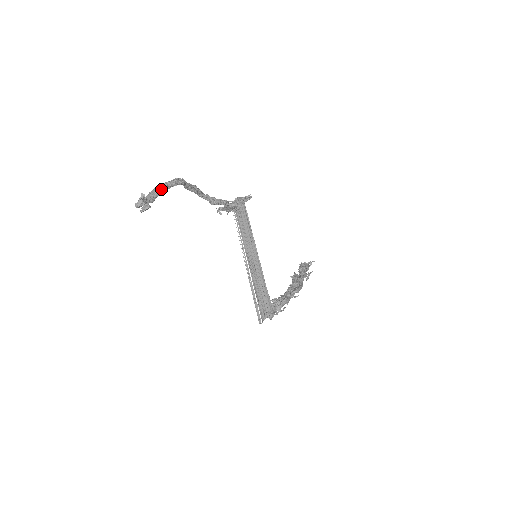
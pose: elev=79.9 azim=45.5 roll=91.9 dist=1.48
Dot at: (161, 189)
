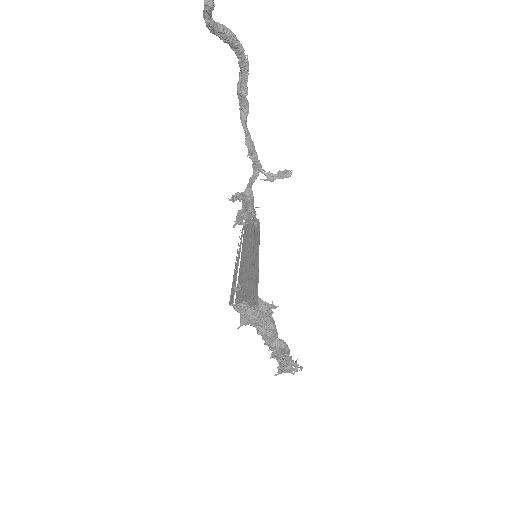
Dot at: (227, 29)
